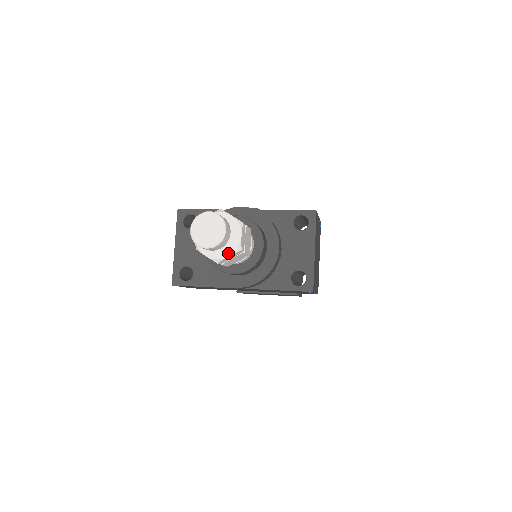
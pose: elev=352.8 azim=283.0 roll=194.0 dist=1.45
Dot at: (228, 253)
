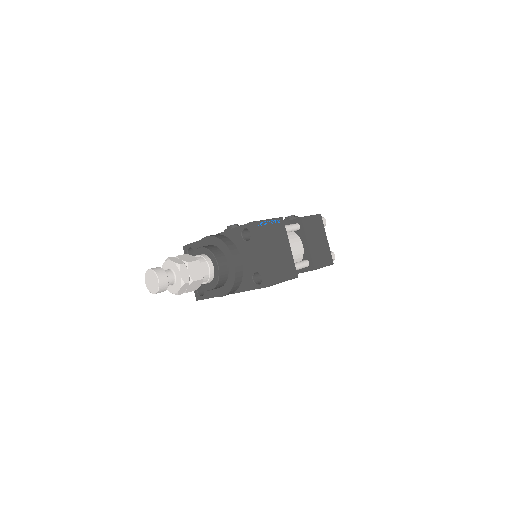
Dot at: (178, 288)
